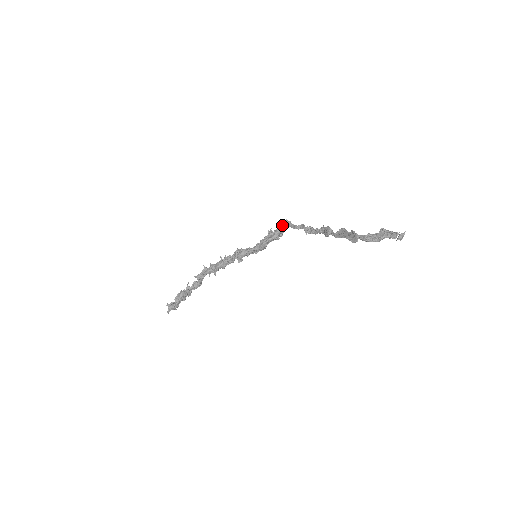
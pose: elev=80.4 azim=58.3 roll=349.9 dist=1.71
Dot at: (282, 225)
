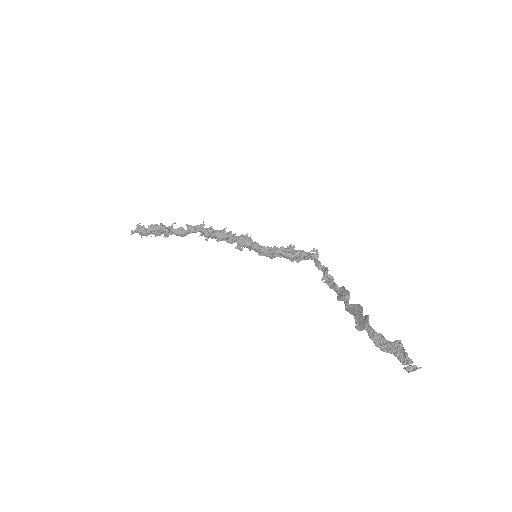
Dot at: occluded
